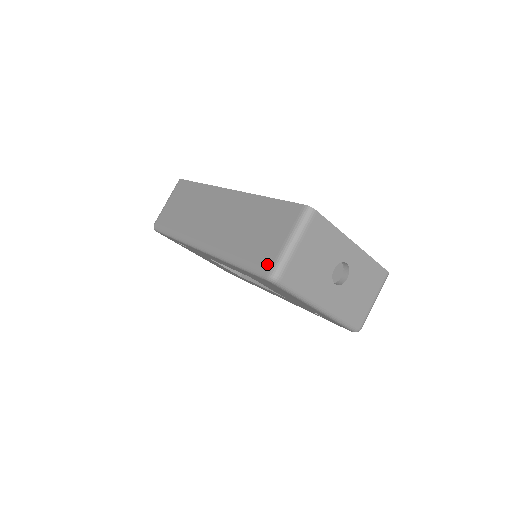
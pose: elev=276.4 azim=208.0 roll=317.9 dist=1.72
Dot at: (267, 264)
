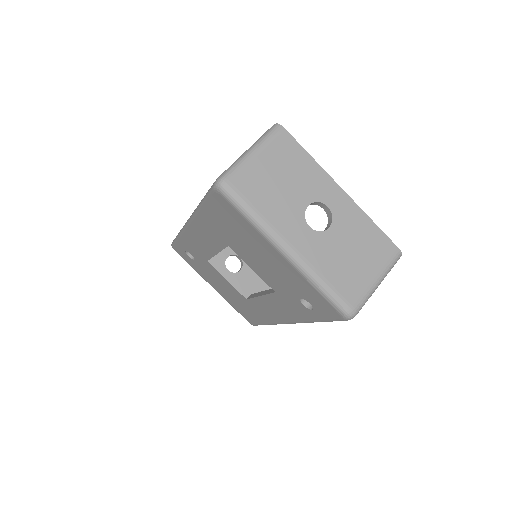
Dot at: occluded
